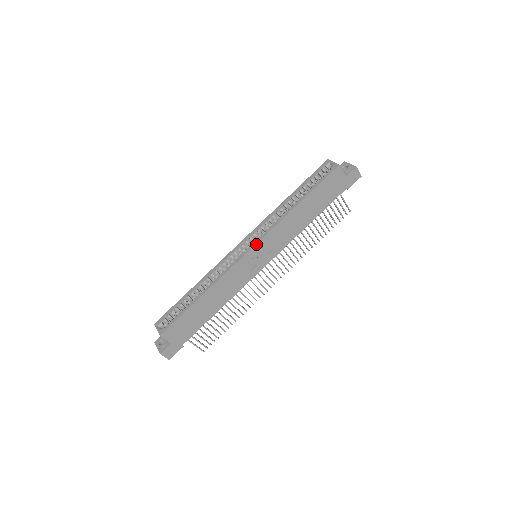
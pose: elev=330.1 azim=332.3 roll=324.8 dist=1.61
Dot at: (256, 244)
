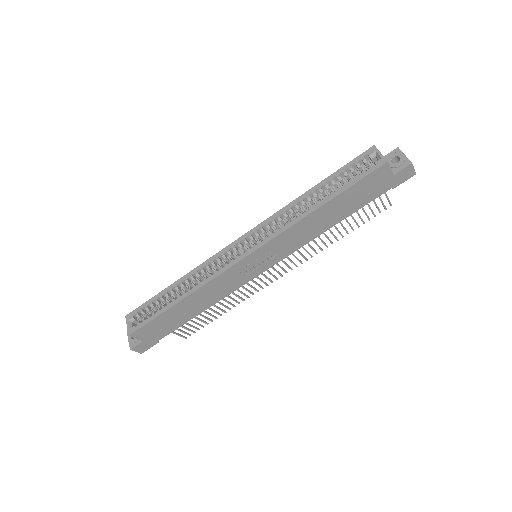
Dot at: (255, 250)
